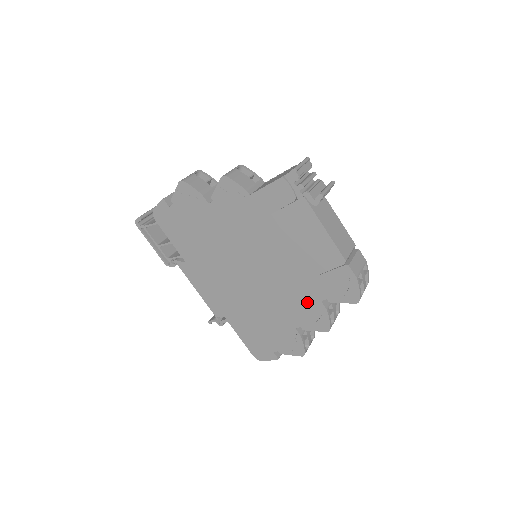
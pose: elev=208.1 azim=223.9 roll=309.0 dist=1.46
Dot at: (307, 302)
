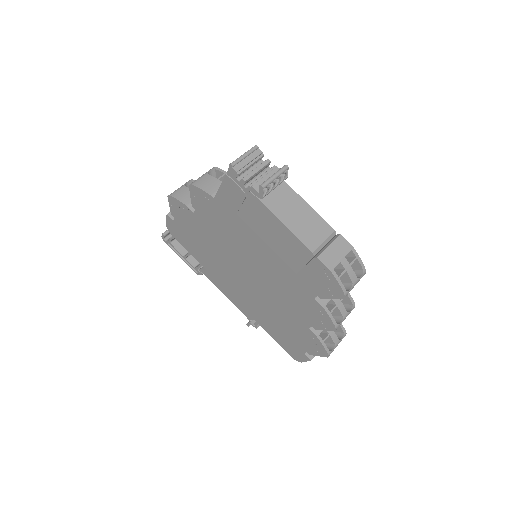
Dot at: (304, 300)
